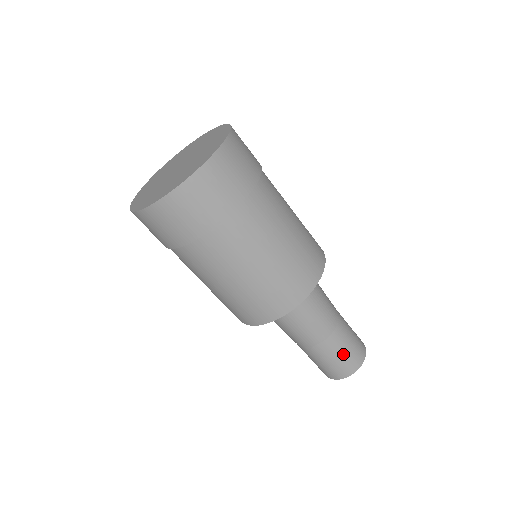
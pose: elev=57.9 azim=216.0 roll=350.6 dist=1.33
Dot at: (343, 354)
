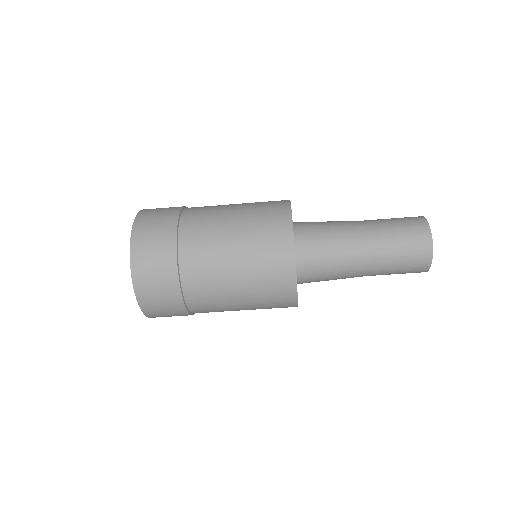
Dot at: (399, 269)
